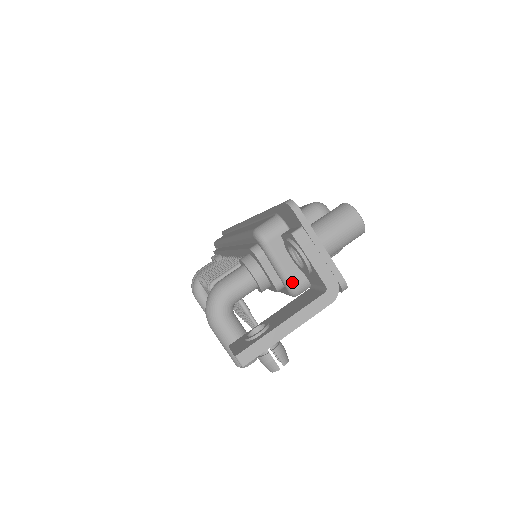
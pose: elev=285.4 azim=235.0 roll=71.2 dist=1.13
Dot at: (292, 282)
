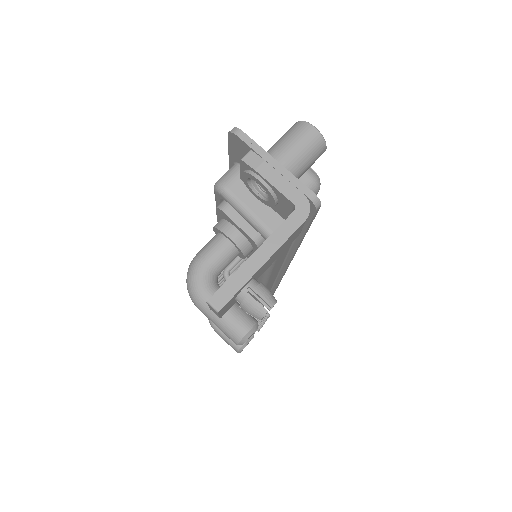
Dot at: (268, 228)
